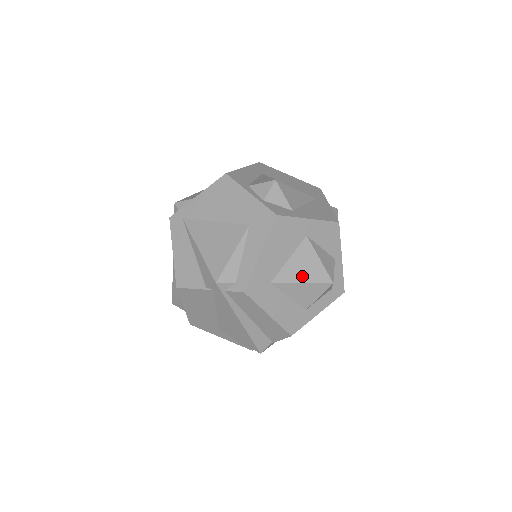
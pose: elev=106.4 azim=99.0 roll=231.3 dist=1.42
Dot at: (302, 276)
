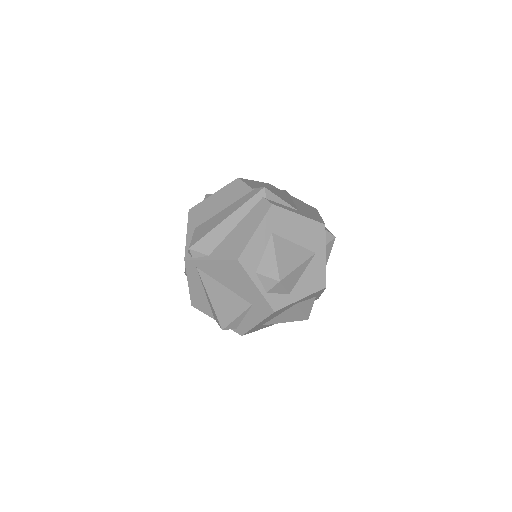
Dot at: (286, 320)
